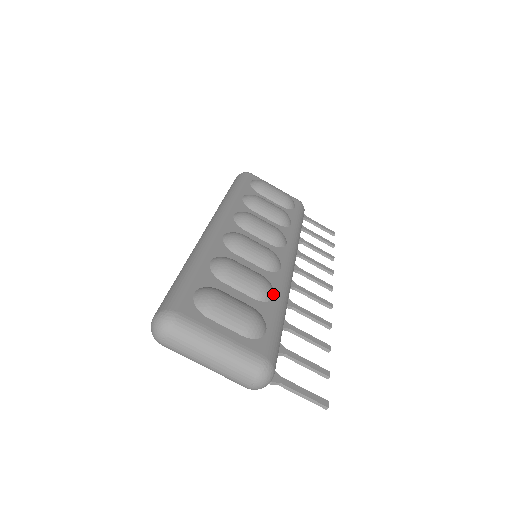
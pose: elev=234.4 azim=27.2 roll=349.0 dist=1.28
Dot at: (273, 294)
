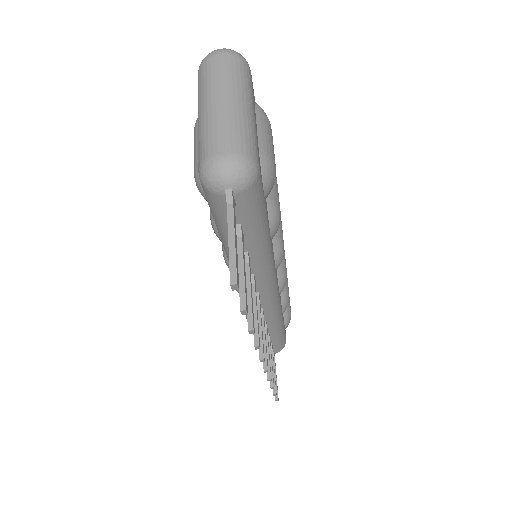
Dot at: (273, 232)
